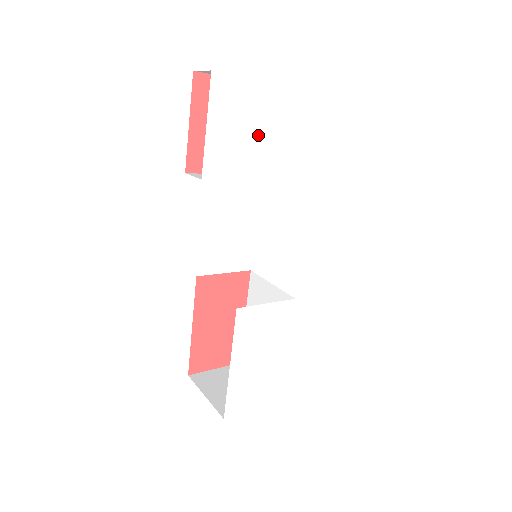
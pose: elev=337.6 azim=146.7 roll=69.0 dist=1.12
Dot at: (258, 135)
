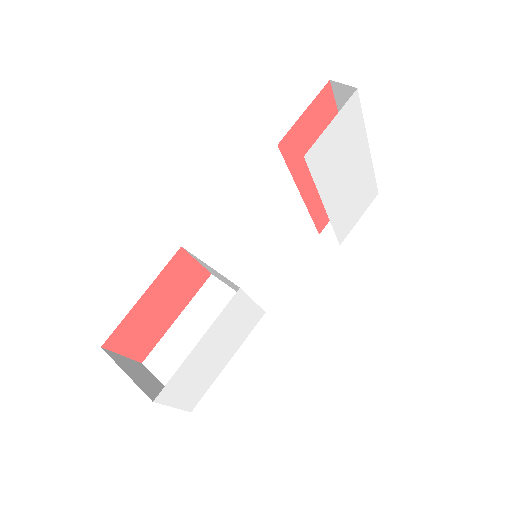
Dot at: (340, 158)
